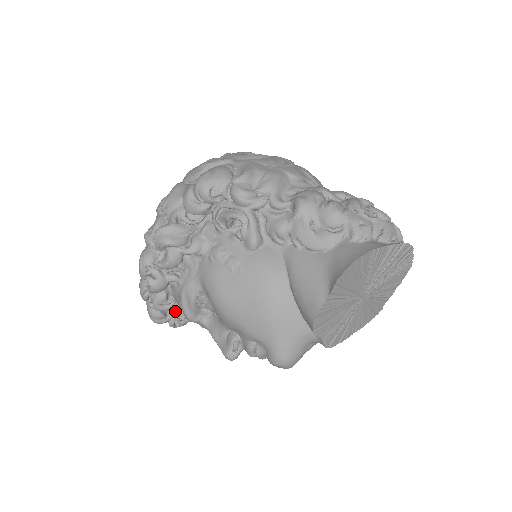
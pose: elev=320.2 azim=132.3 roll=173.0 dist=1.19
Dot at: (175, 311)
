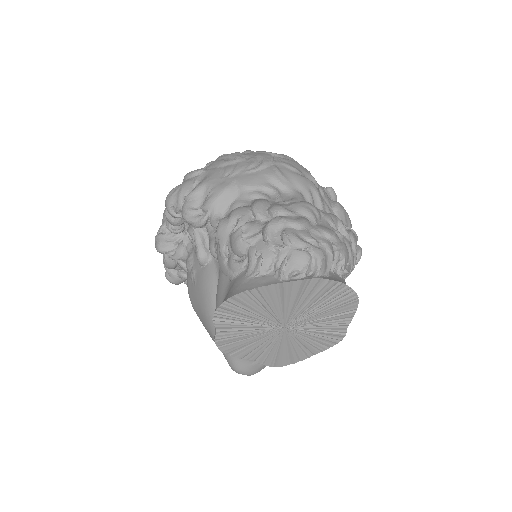
Dot at: occluded
